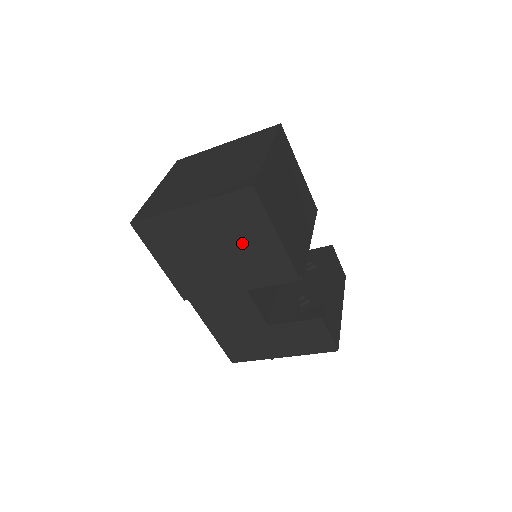
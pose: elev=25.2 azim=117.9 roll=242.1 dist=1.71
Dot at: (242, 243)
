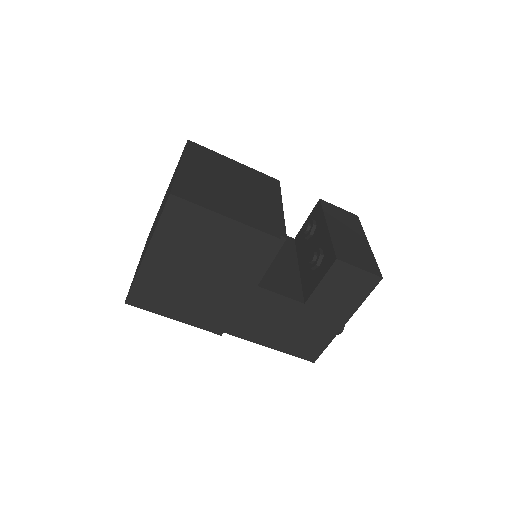
Dot at: (210, 248)
